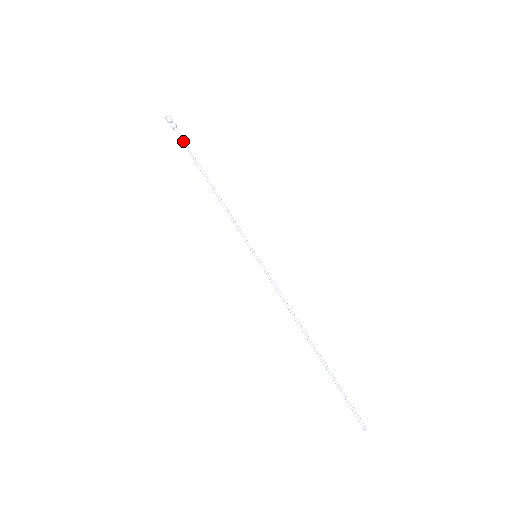
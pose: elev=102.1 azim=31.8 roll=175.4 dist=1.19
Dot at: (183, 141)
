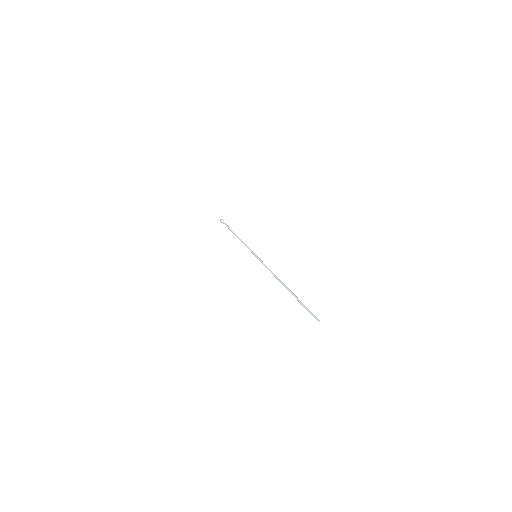
Dot at: (227, 225)
